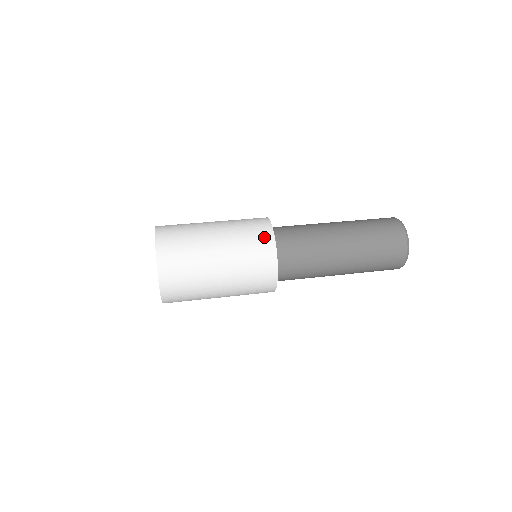
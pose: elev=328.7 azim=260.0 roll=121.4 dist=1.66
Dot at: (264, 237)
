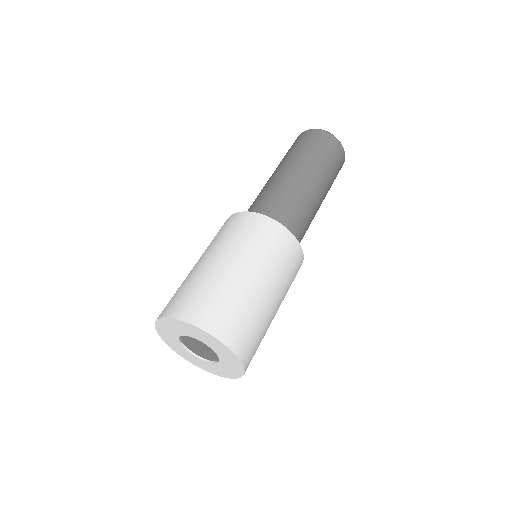
Dot at: (257, 223)
